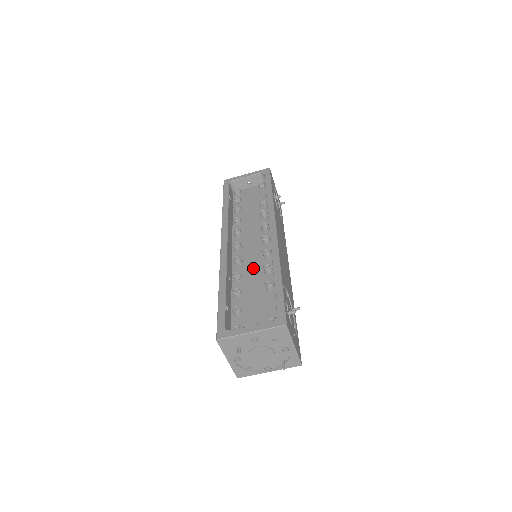
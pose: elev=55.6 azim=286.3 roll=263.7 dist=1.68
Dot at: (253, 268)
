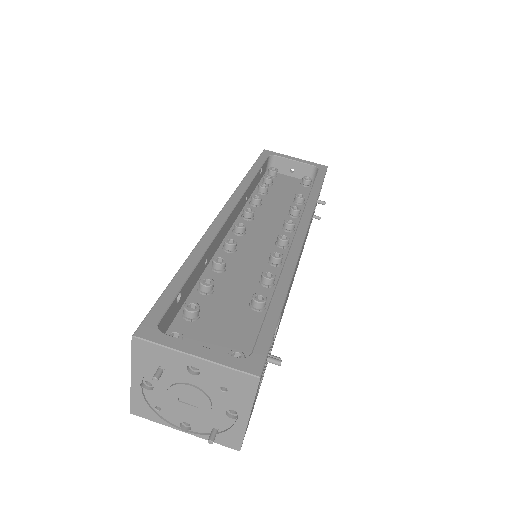
Dot at: (246, 267)
